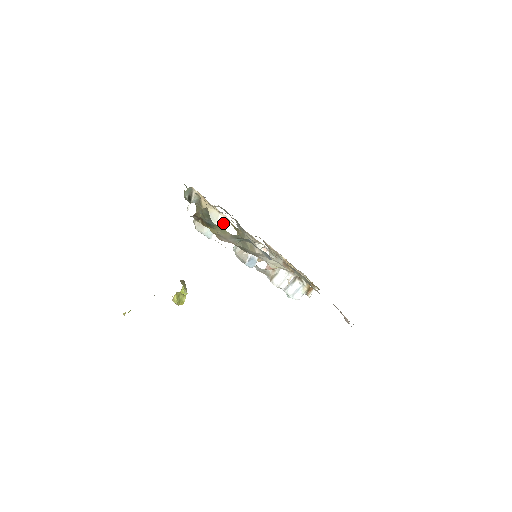
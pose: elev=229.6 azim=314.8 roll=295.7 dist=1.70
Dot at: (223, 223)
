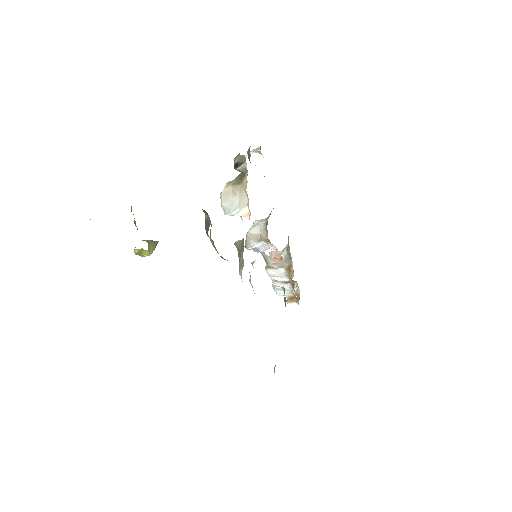
Dot at: (245, 214)
